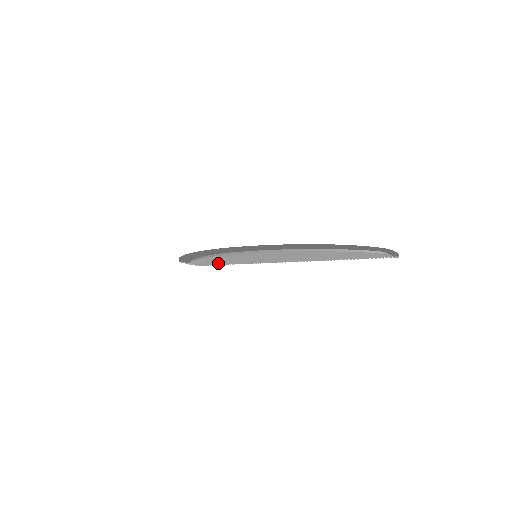
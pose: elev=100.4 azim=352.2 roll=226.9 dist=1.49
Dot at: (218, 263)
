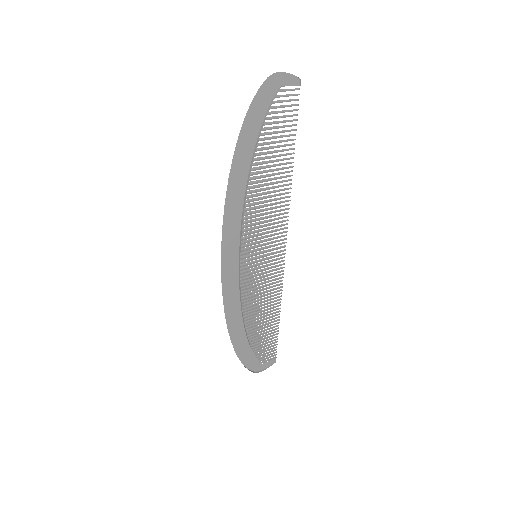
Dot at: (272, 328)
